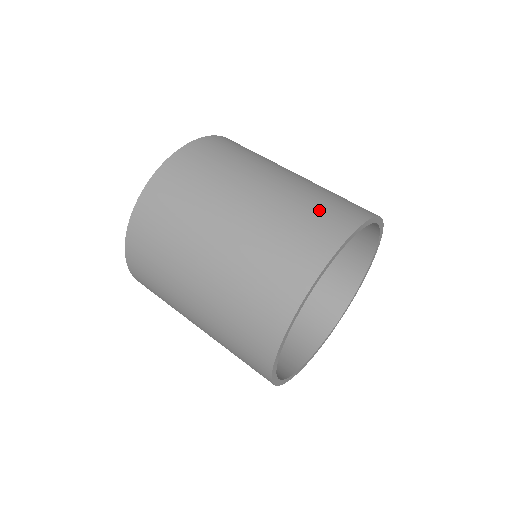
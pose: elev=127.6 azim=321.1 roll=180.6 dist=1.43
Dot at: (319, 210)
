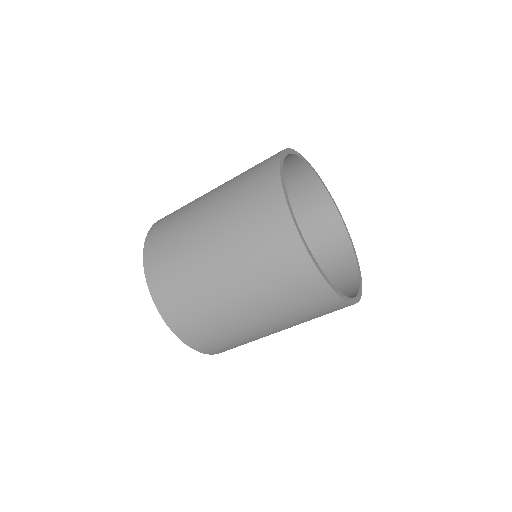
Dot at: (249, 187)
